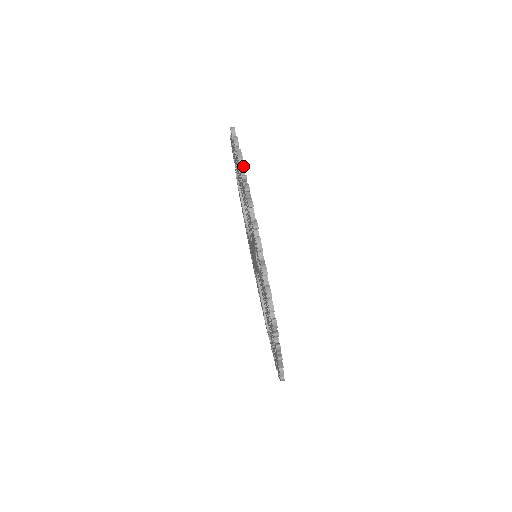
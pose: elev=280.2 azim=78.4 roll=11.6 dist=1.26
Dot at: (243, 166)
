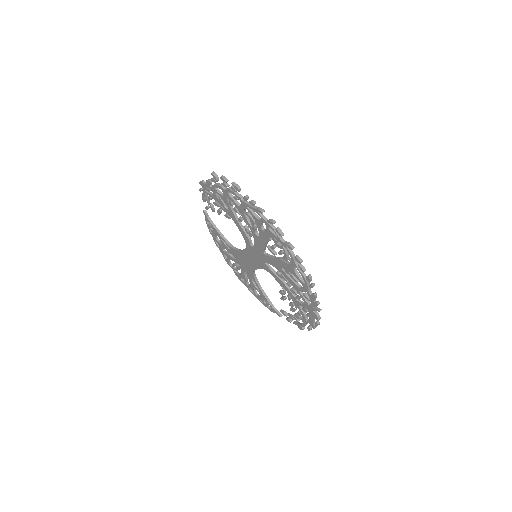
Dot at: occluded
